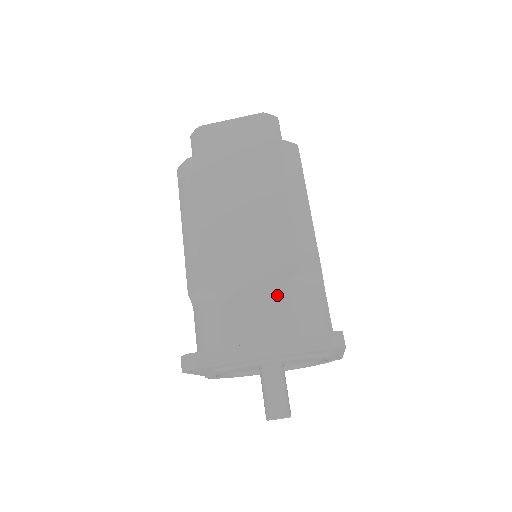
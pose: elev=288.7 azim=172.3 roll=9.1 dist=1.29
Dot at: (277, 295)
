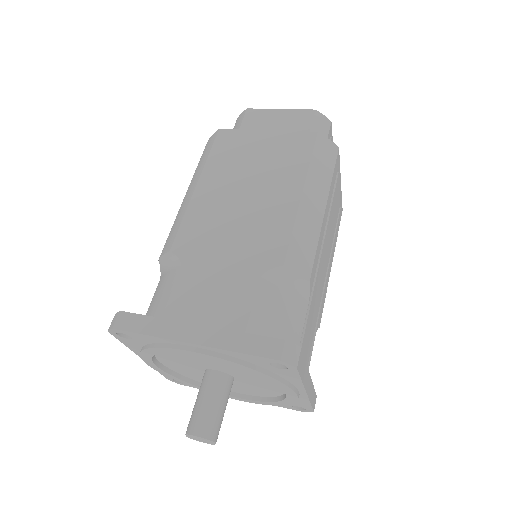
Dot at: (244, 283)
